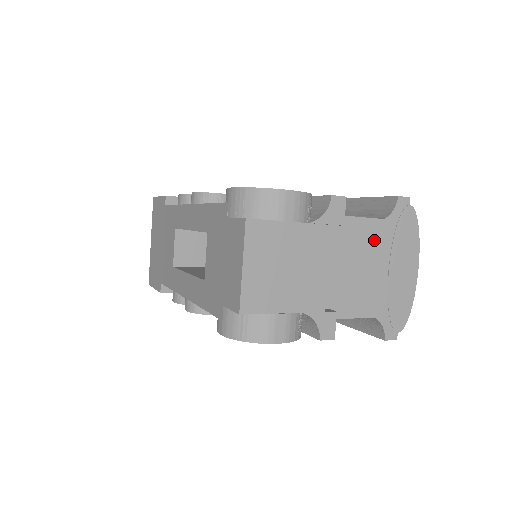
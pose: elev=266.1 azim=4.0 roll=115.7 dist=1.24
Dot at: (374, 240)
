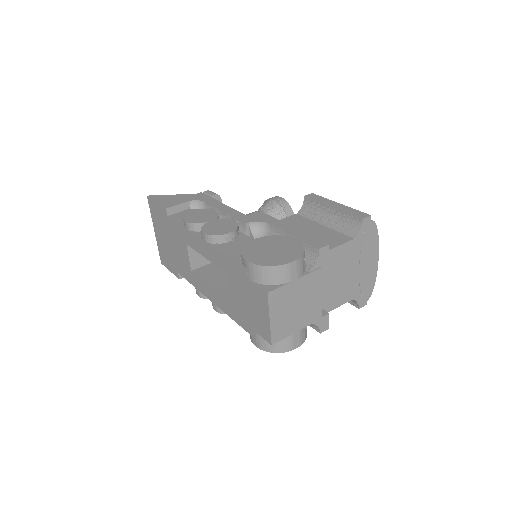
Dot at: (348, 255)
